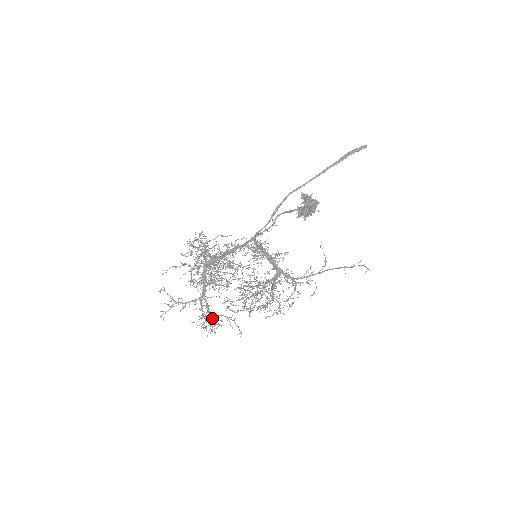
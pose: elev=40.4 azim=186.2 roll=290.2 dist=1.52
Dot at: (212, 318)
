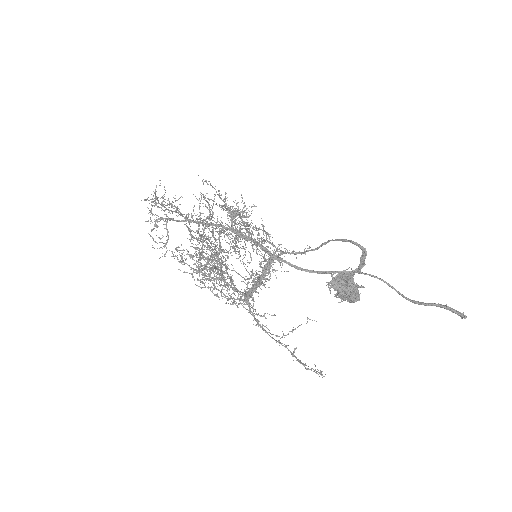
Dot at: occluded
